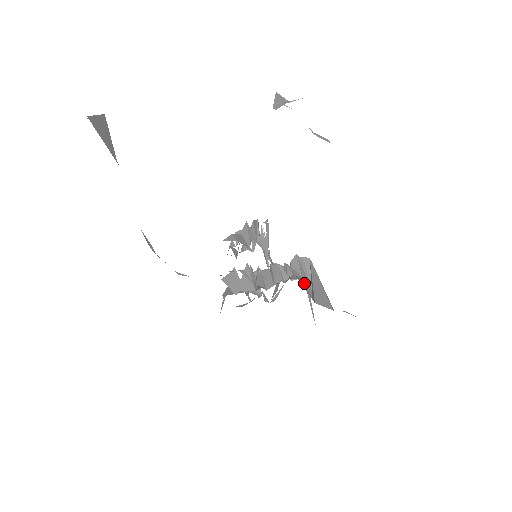
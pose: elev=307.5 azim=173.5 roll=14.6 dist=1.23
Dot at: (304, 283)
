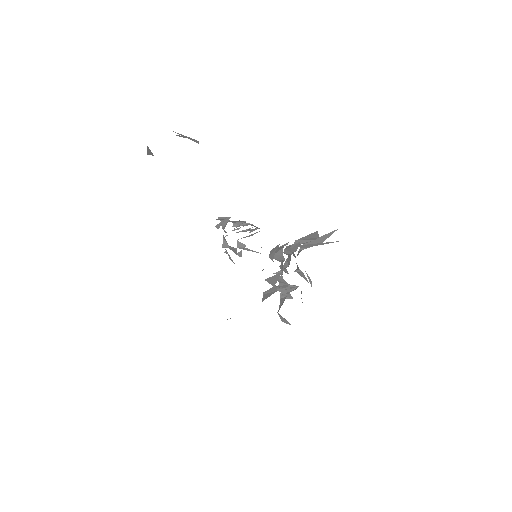
Dot at: occluded
